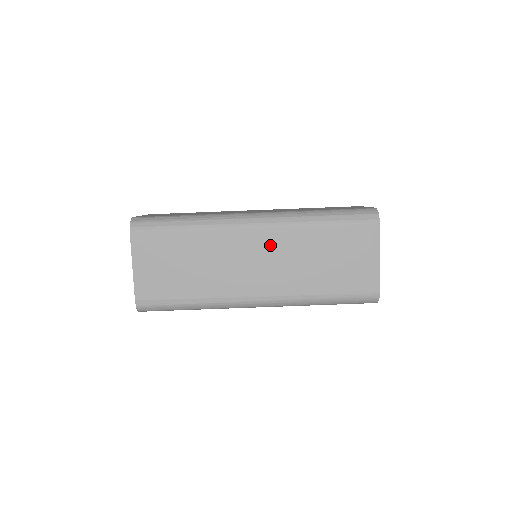
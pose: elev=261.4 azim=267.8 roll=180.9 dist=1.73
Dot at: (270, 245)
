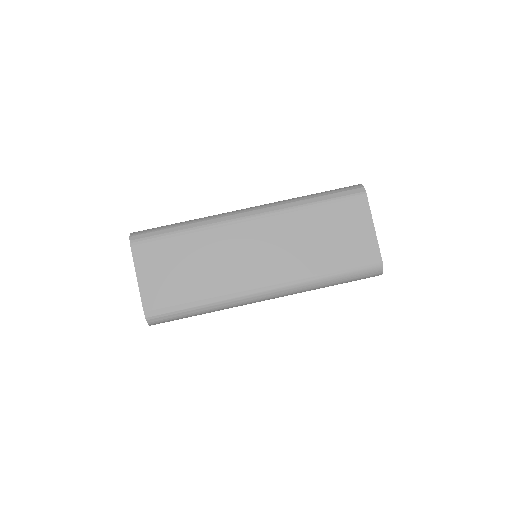
Dot at: (267, 234)
